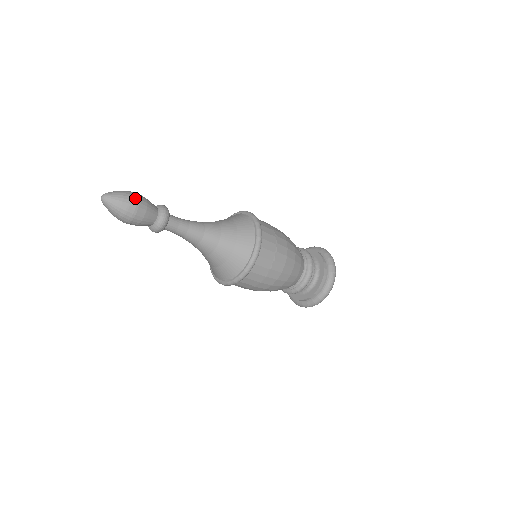
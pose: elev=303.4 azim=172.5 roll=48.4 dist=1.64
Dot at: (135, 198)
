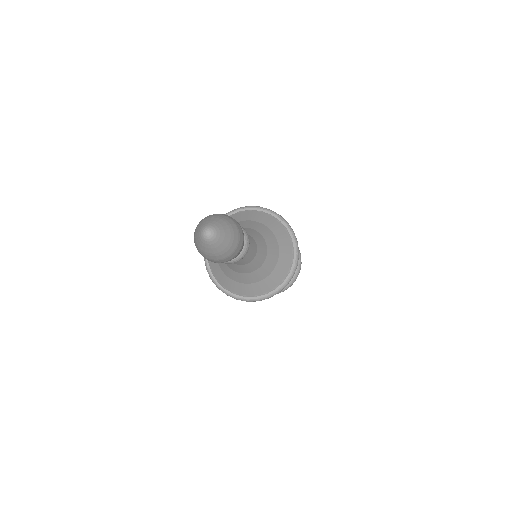
Dot at: (241, 242)
